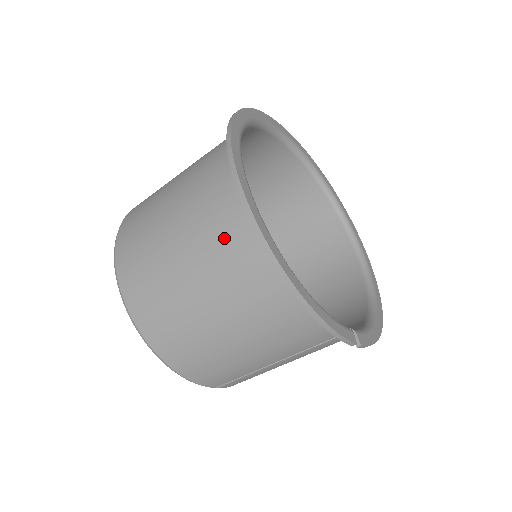
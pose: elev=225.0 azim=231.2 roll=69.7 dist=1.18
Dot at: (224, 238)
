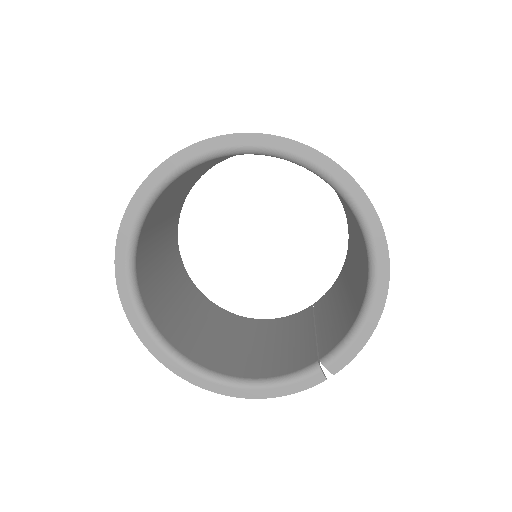
Dot at: occluded
